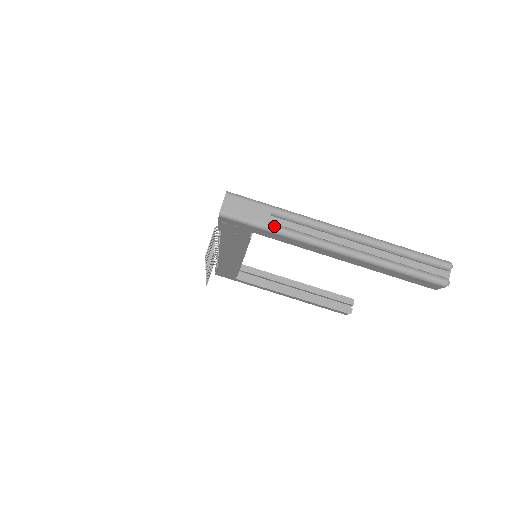
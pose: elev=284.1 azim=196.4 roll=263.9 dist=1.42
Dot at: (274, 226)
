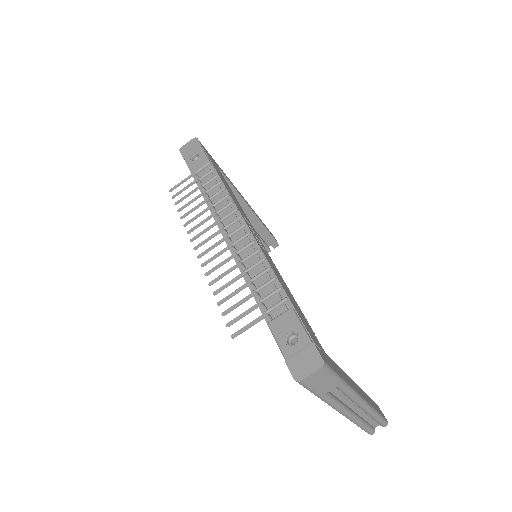
Dot at: (325, 397)
